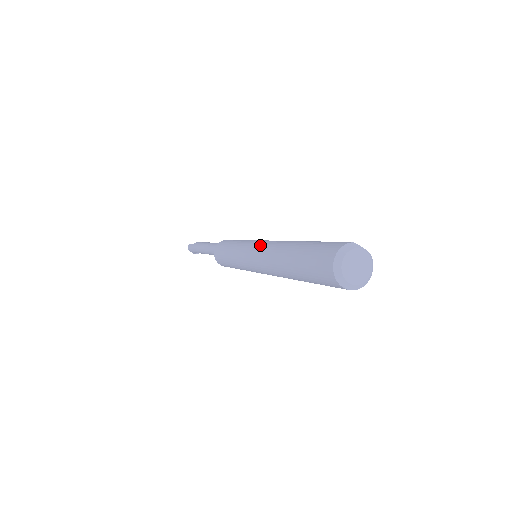
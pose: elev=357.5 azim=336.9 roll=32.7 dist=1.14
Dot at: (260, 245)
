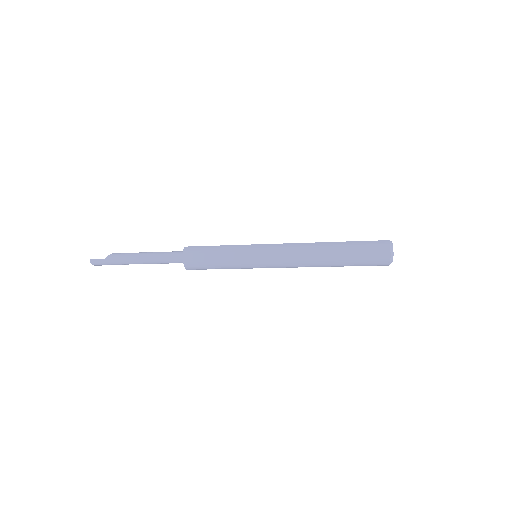
Dot at: (280, 251)
